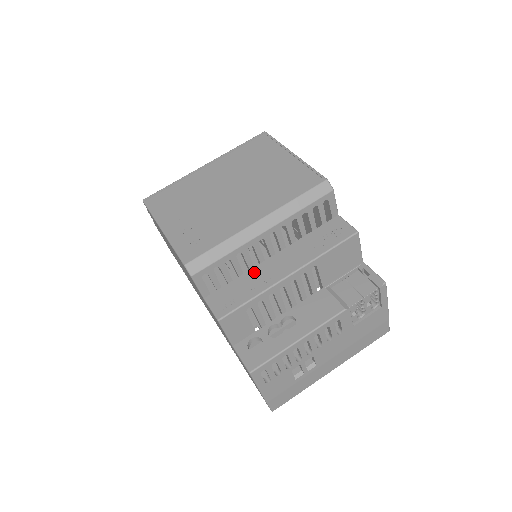
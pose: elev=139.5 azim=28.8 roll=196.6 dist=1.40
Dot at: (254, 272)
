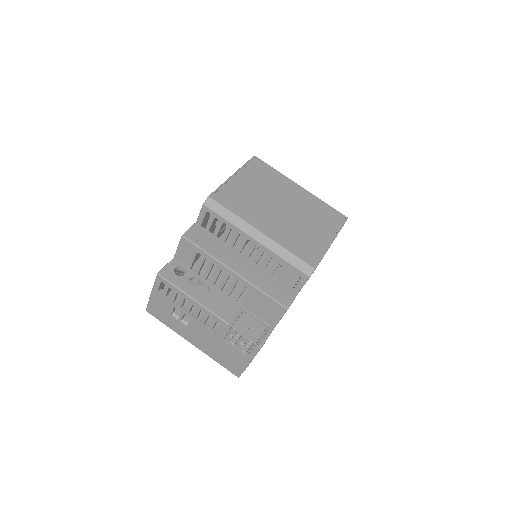
Dot at: (228, 248)
